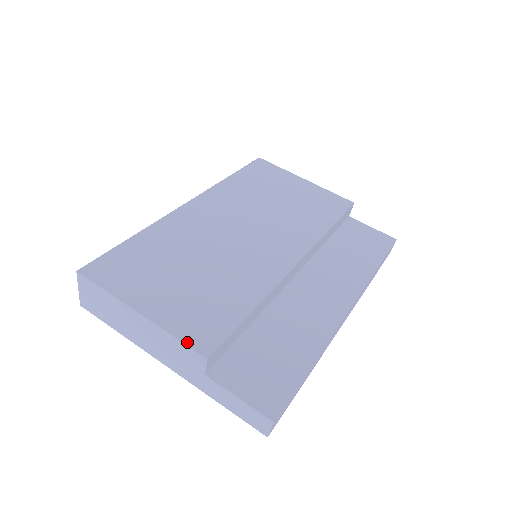
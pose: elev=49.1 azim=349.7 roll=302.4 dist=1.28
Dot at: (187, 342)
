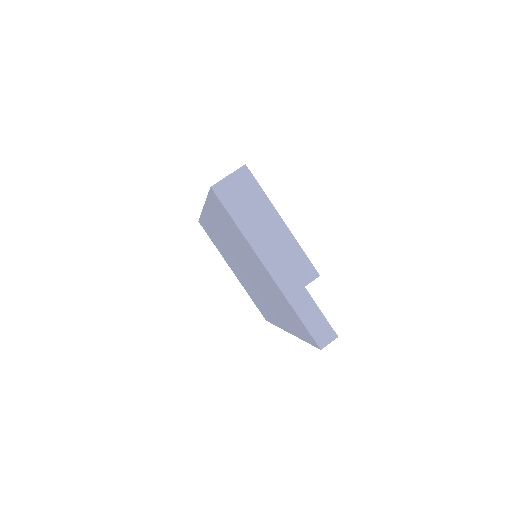
Dot at: (308, 259)
